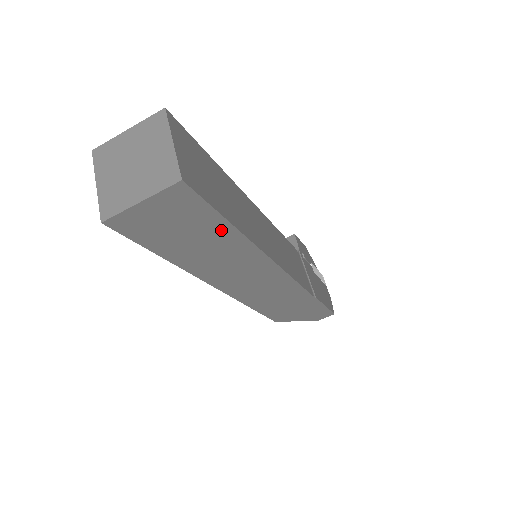
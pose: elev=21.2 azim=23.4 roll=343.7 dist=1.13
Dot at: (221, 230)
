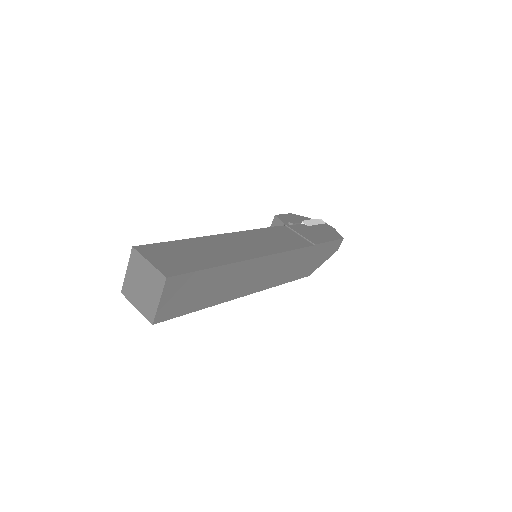
Dot at: (212, 274)
